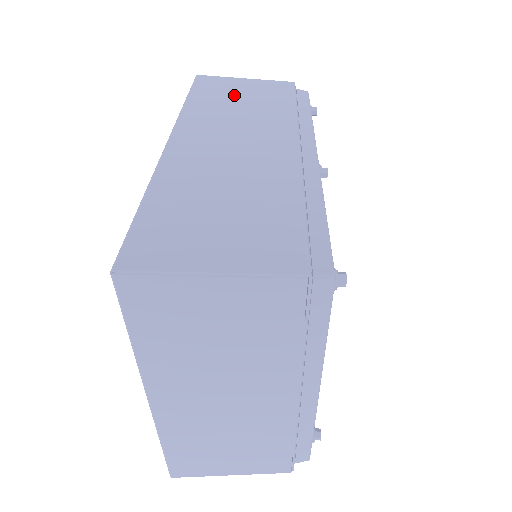
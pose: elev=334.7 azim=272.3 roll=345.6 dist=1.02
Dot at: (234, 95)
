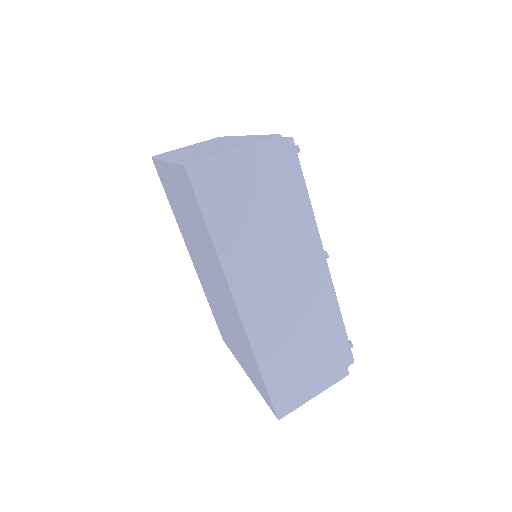
Dot at: (245, 202)
